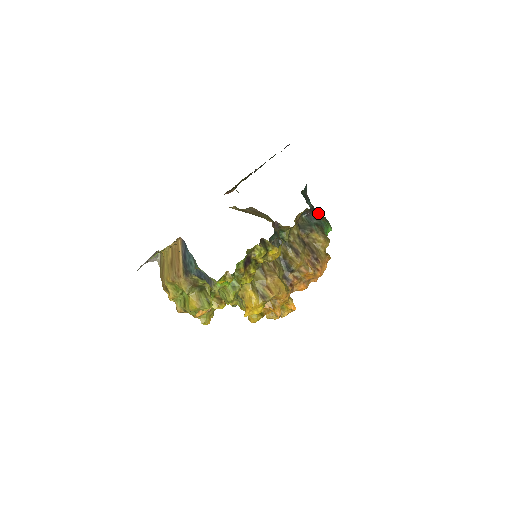
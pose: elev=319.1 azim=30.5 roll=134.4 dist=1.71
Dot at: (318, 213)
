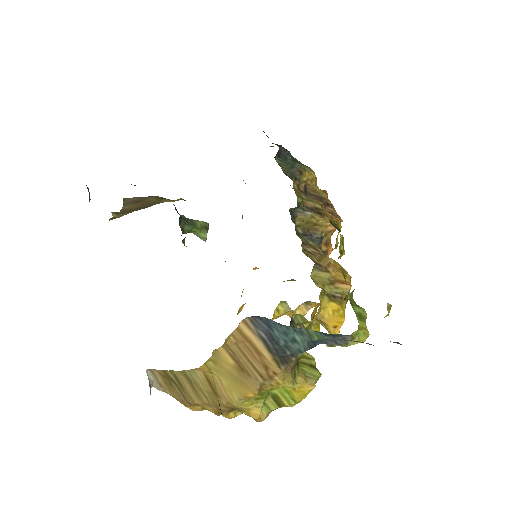
Dot at: occluded
